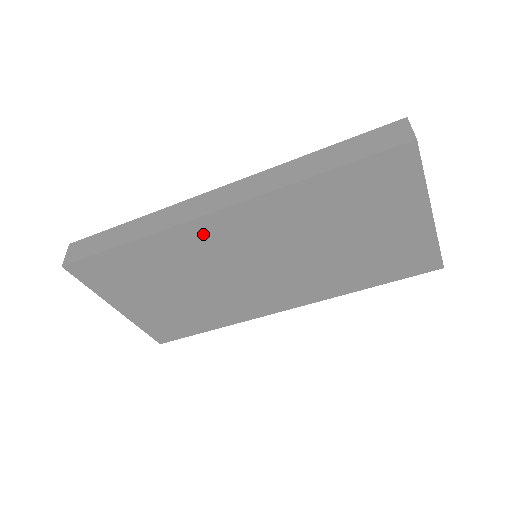
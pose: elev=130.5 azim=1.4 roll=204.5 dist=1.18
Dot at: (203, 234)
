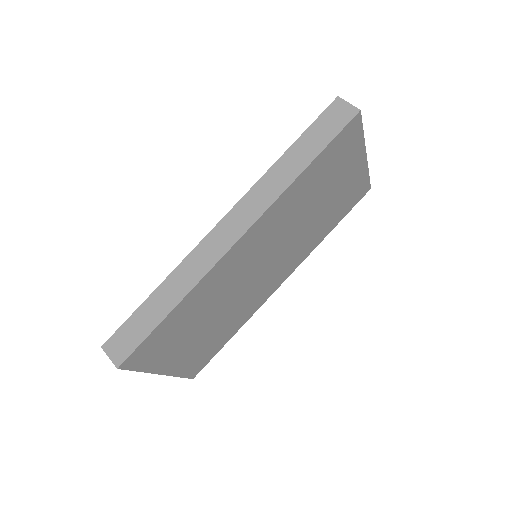
Dot at: (230, 262)
